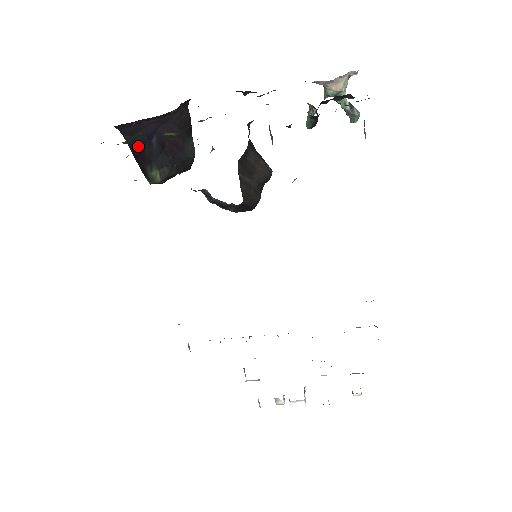
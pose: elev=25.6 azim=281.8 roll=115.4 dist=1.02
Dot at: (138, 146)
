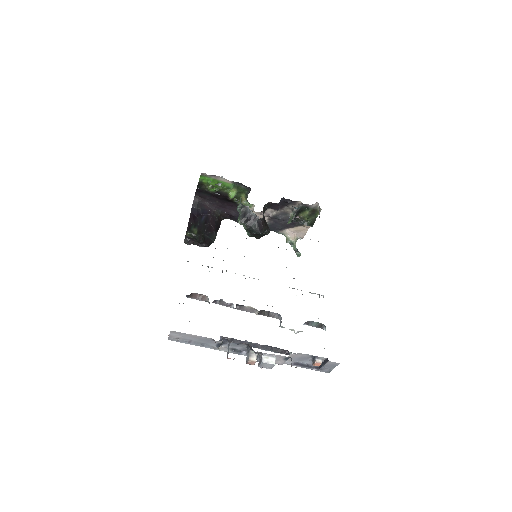
Dot at: (195, 214)
